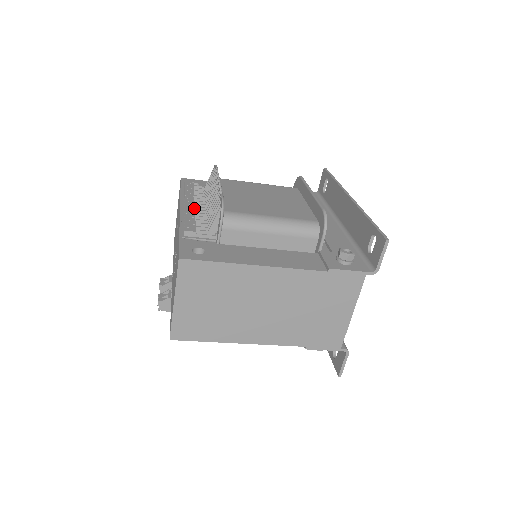
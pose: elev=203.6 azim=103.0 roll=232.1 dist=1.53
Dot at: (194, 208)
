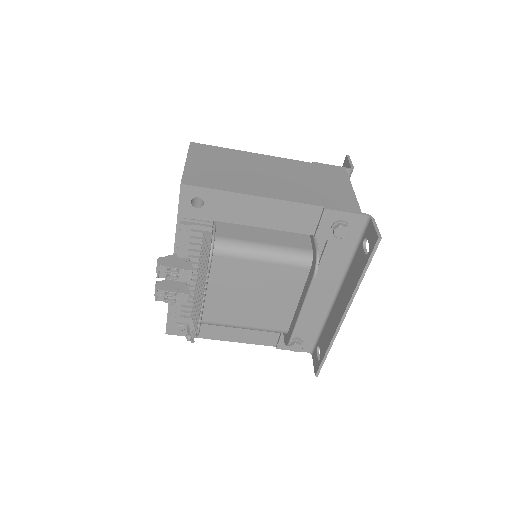
Dot at: occluded
